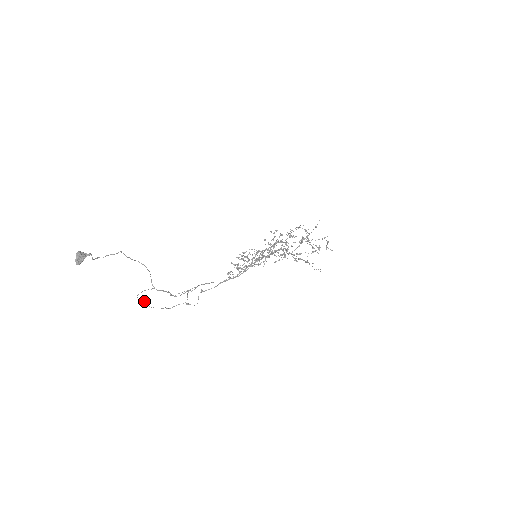
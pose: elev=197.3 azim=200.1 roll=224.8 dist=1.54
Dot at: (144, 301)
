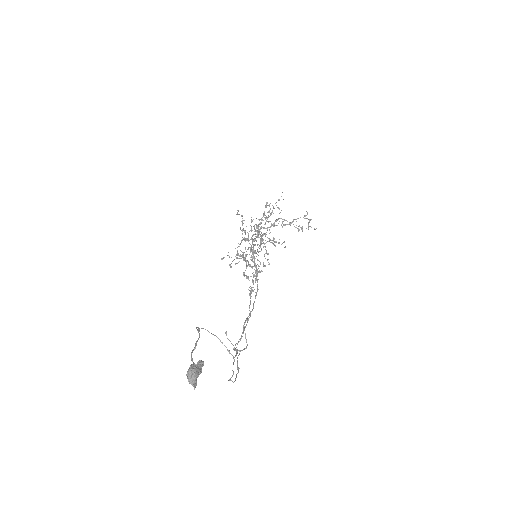
Dot at: (231, 380)
